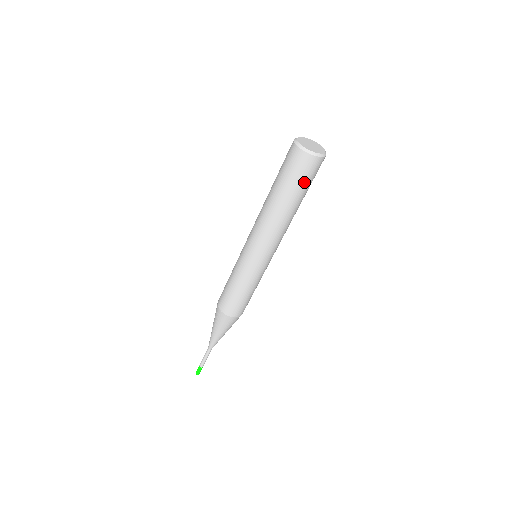
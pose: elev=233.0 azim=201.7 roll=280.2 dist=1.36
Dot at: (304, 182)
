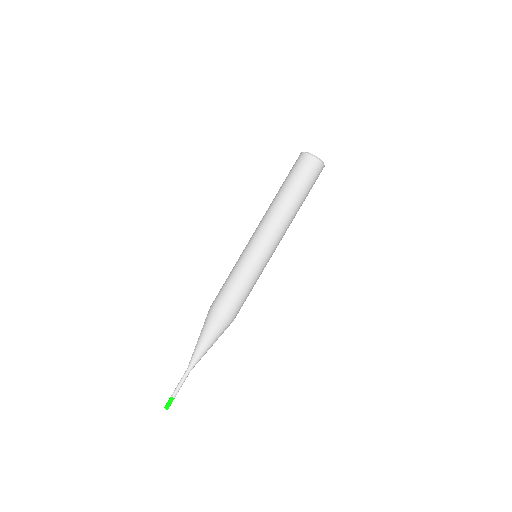
Dot at: (308, 181)
